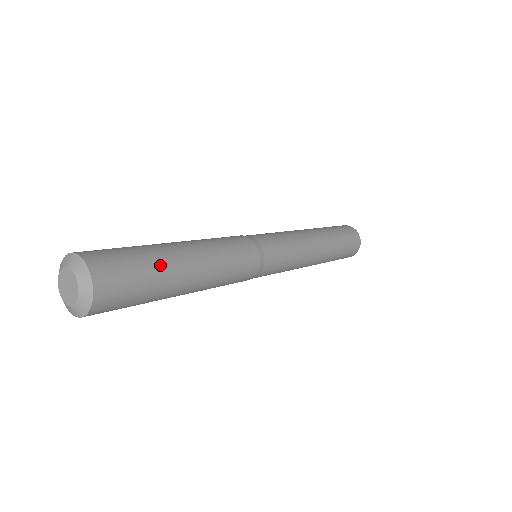
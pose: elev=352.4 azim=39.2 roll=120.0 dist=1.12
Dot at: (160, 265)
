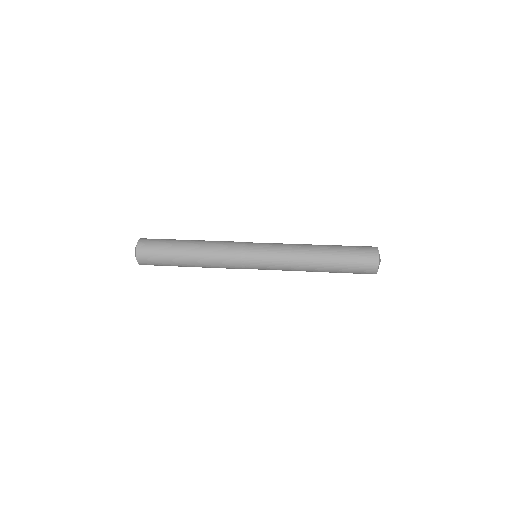
Dot at: (169, 252)
